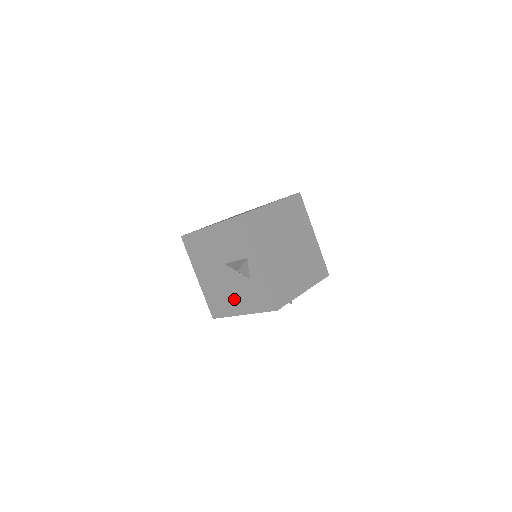
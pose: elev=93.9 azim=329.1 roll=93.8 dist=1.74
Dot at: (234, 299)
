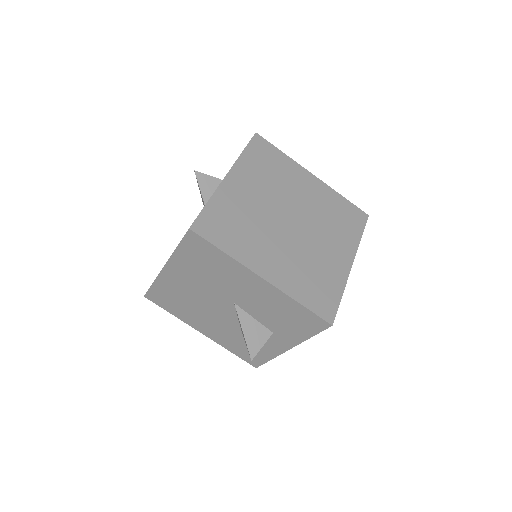
Dot at: occluded
